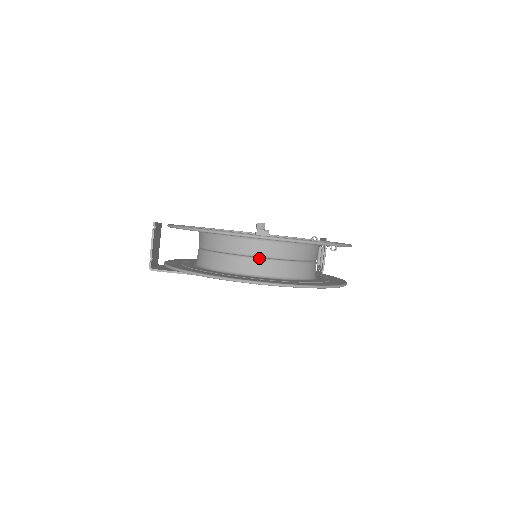
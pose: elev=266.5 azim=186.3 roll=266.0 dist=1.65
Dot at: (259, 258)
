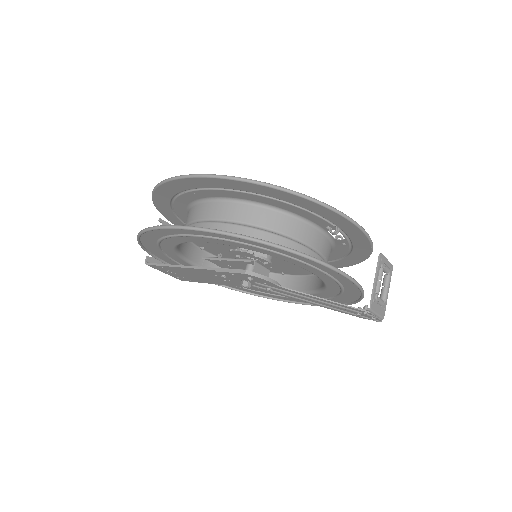
Dot at: (205, 221)
